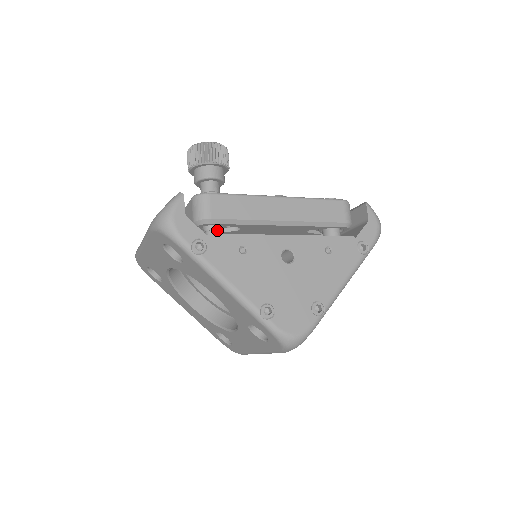
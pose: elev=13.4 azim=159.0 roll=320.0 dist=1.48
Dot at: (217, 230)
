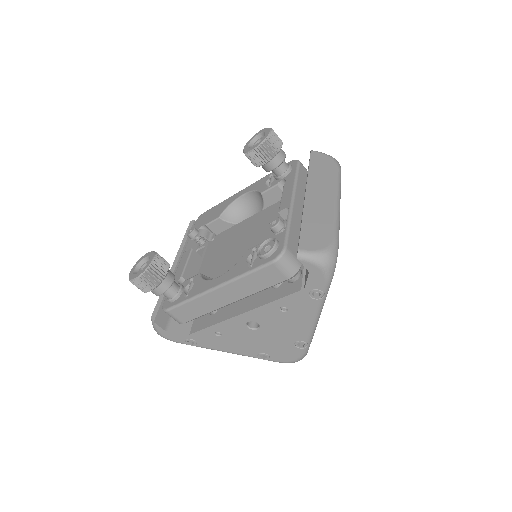
Dot at: occluded
